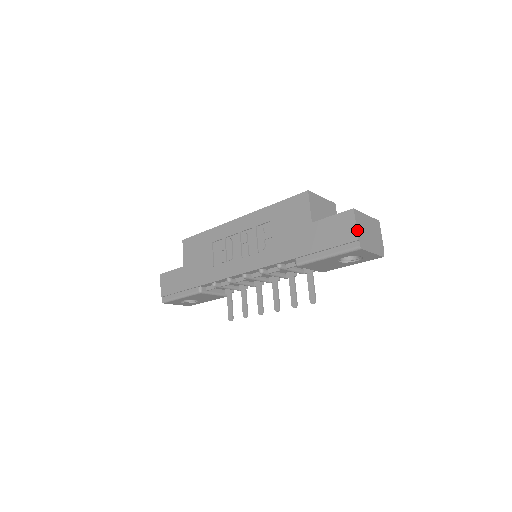
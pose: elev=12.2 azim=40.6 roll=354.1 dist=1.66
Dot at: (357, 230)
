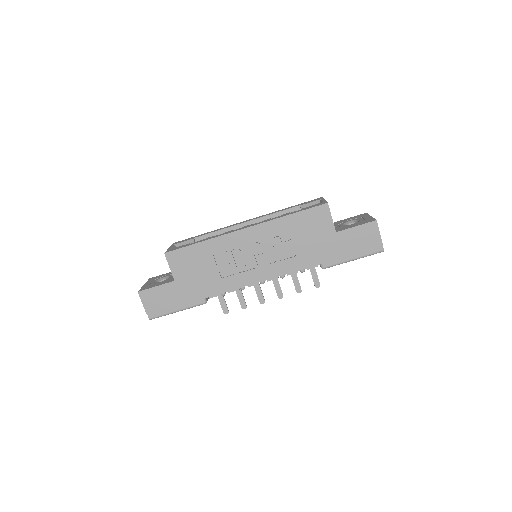
Dot at: occluded
